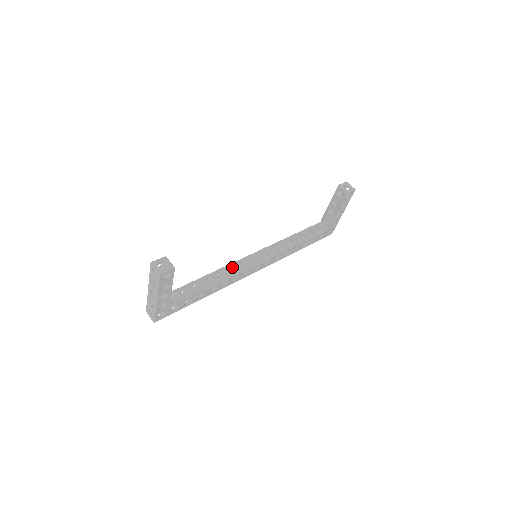
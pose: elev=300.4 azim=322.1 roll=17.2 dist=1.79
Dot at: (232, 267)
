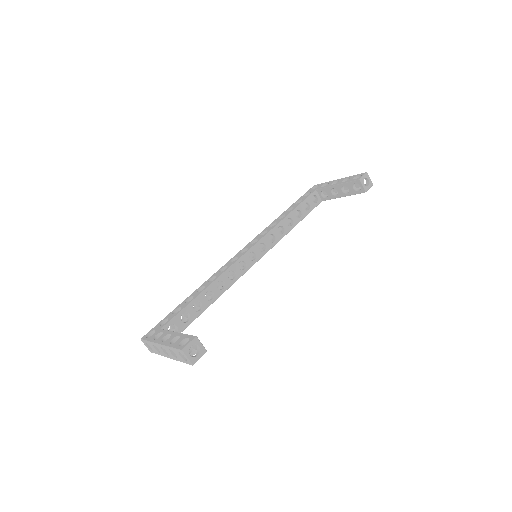
Dot at: (230, 270)
